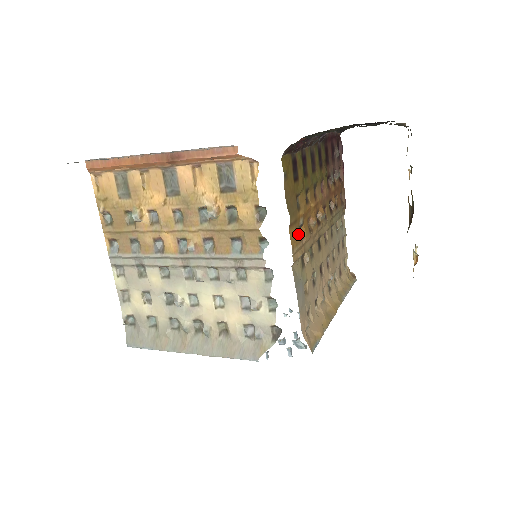
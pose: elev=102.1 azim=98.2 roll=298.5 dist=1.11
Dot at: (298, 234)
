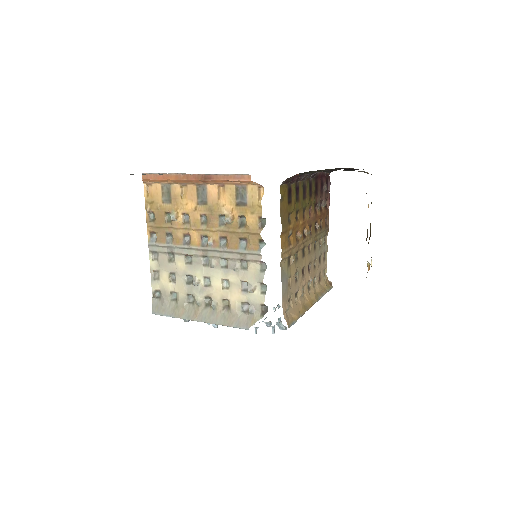
Dot at: (287, 241)
